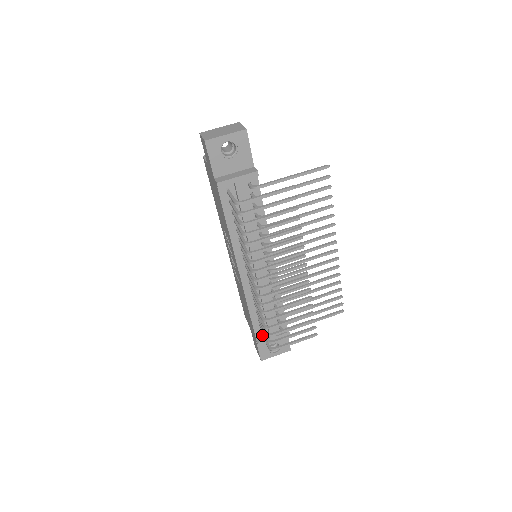
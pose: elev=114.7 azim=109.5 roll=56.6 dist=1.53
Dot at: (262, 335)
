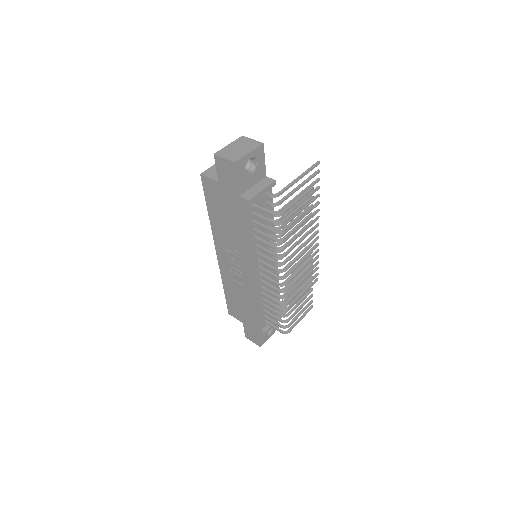
Dot at: (268, 324)
